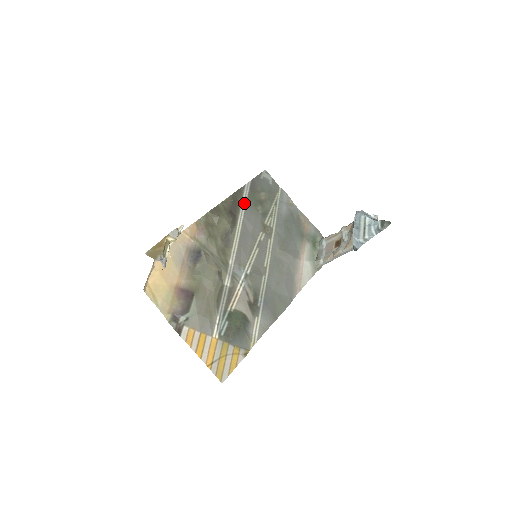
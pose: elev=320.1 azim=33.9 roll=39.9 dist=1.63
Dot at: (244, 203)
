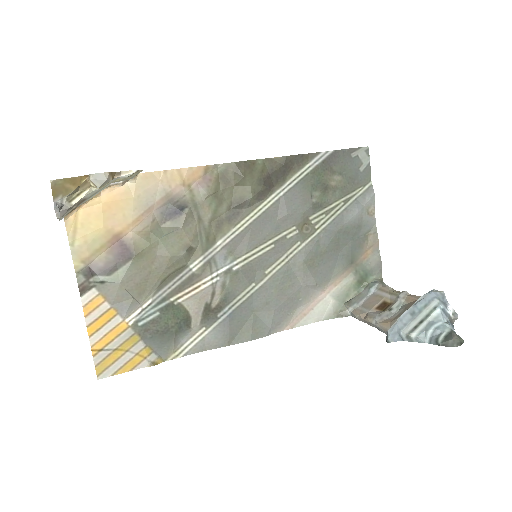
Dot at: (299, 176)
